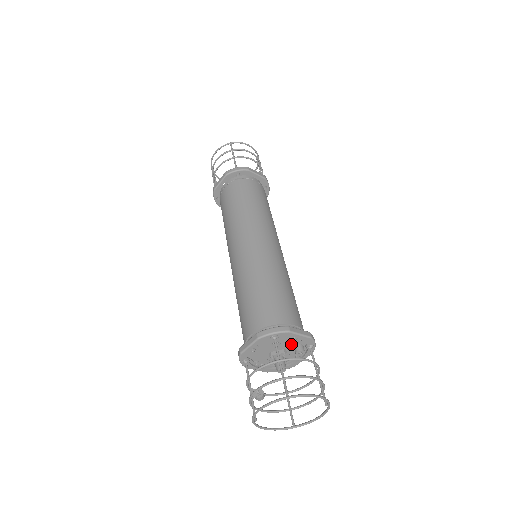
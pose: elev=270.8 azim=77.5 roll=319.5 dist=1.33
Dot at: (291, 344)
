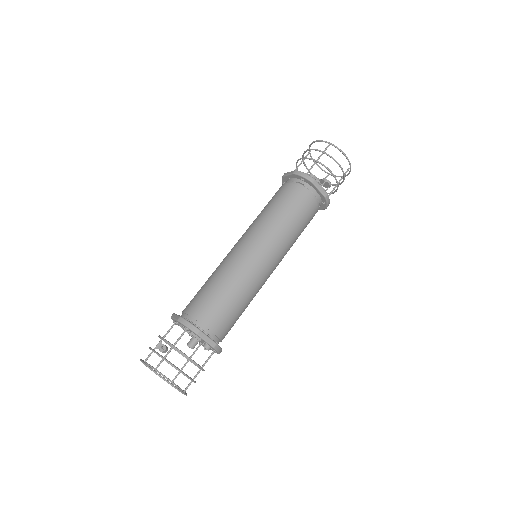
Dot at: occluded
